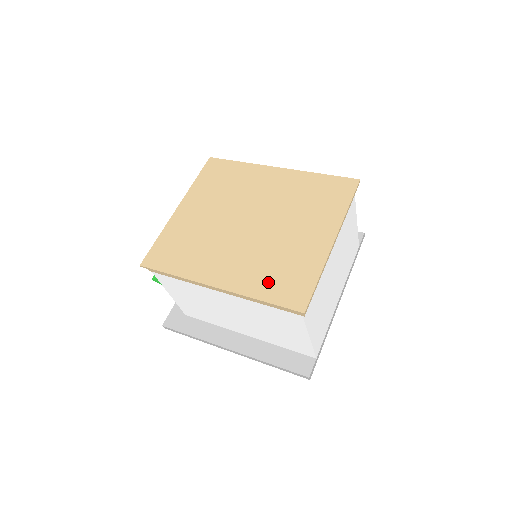
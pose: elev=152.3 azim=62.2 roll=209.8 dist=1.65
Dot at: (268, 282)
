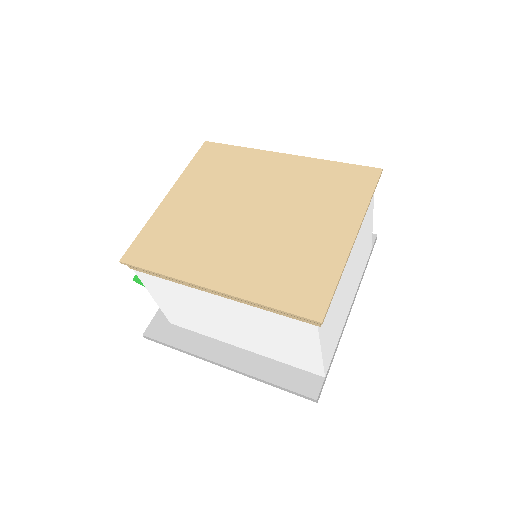
Dot at: (276, 284)
